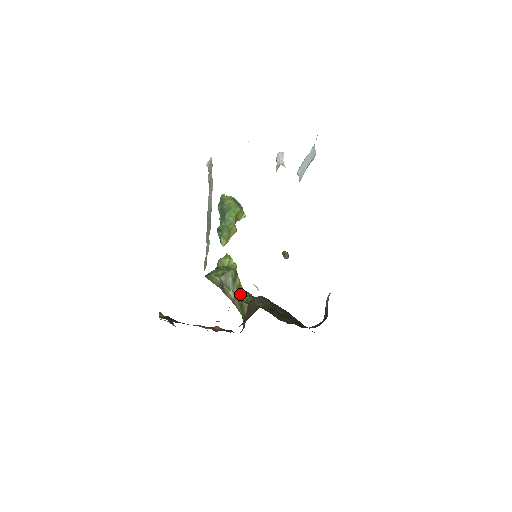
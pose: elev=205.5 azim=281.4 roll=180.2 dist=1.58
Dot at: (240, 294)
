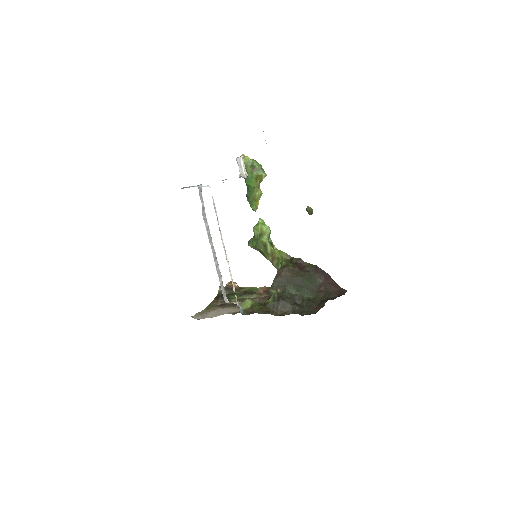
Dot at: (276, 257)
